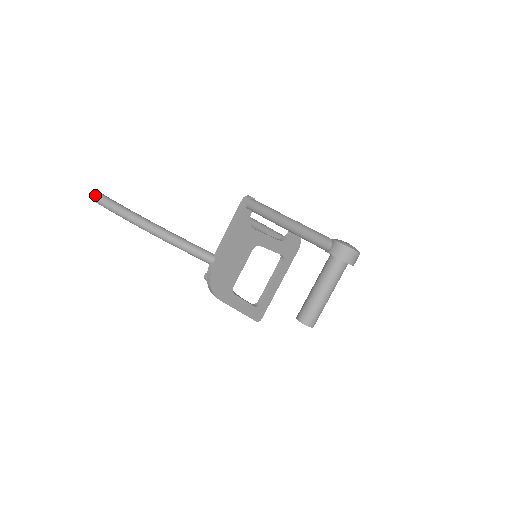
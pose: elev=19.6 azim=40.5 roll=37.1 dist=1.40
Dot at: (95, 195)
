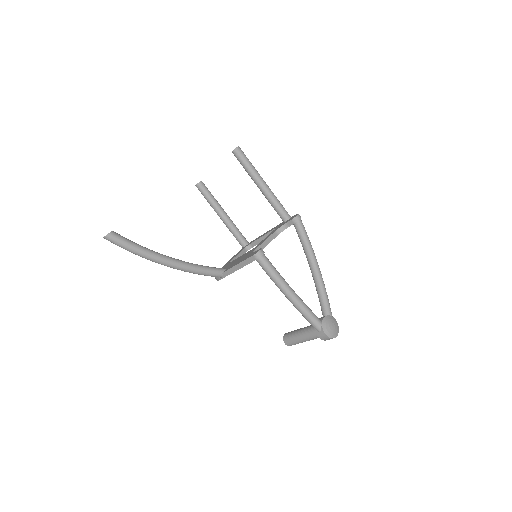
Dot at: (105, 237)
